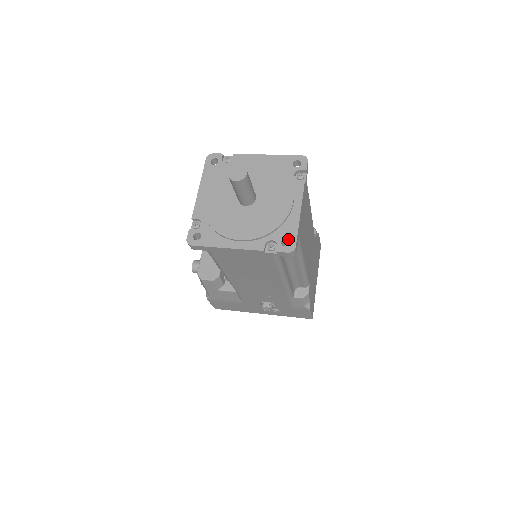
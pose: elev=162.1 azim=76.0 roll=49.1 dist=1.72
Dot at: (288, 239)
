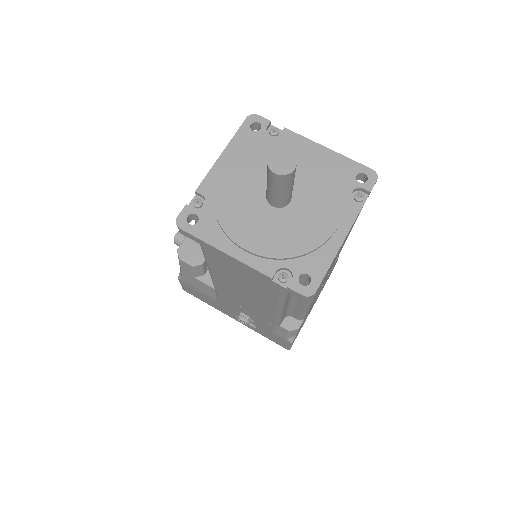
Dot at: (310, 276)
